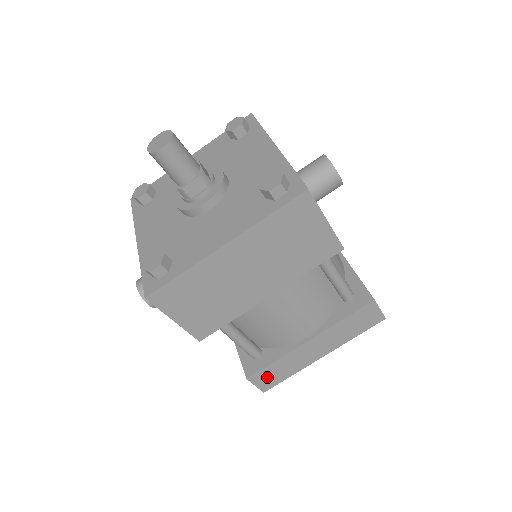
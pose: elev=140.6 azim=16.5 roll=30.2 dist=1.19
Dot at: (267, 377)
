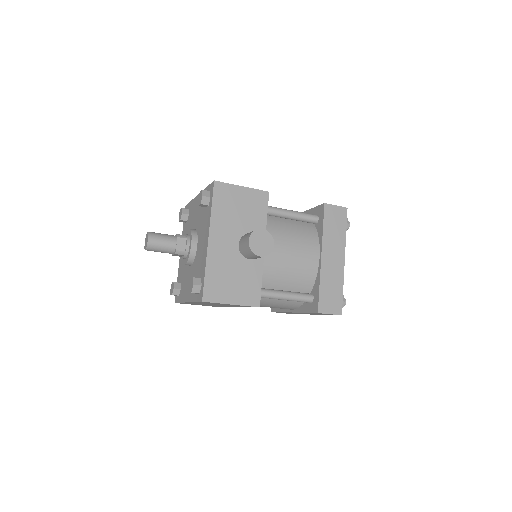
Dot at: occluded
